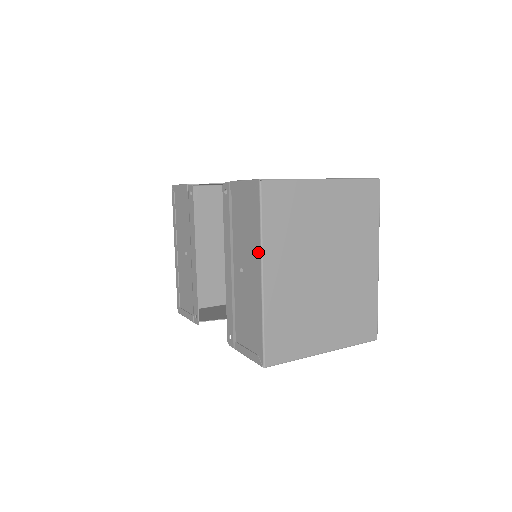
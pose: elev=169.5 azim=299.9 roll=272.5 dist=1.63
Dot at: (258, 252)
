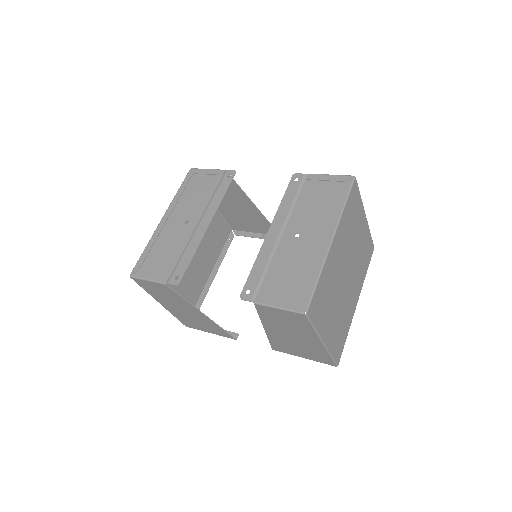
Dot at: (334, 221)
